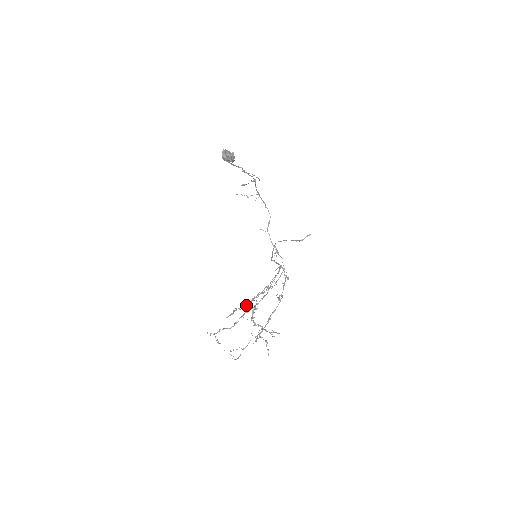
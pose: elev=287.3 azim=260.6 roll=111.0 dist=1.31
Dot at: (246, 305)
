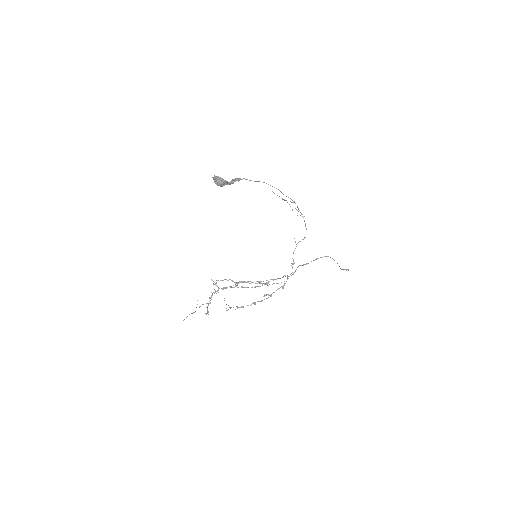
Dot at: occluded
